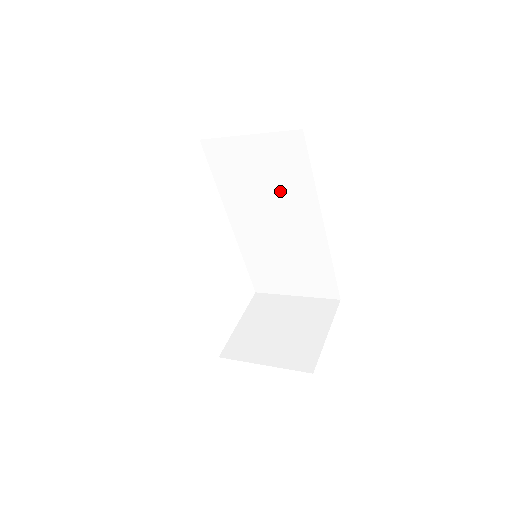
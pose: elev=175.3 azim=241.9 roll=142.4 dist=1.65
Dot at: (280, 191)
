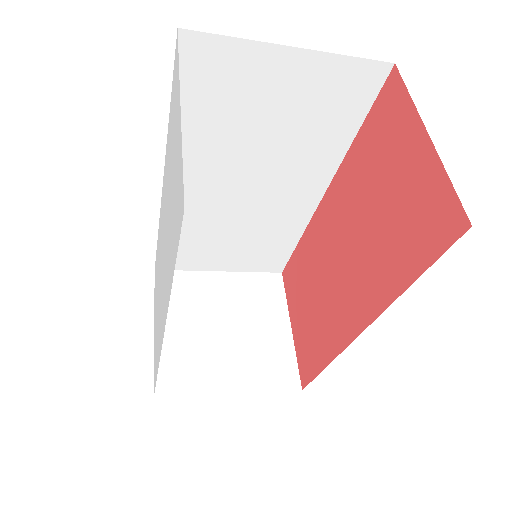
Dot at: (289, 146)
